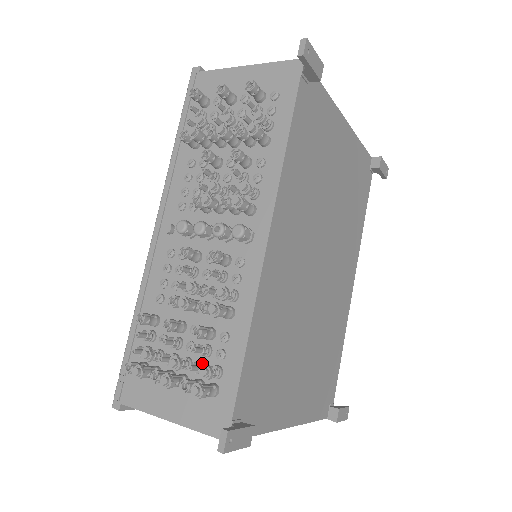
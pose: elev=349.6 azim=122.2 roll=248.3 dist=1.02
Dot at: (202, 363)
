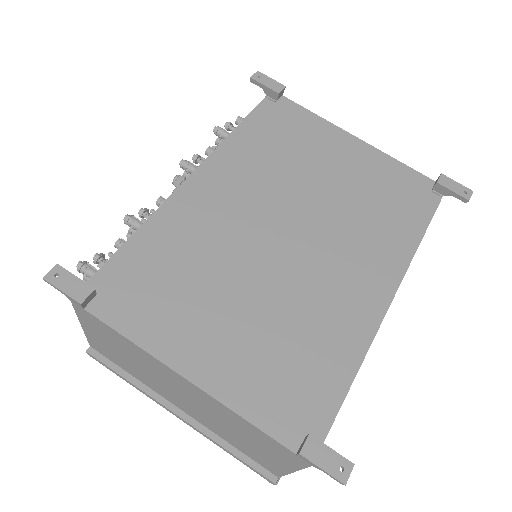
Dot at: occluded
